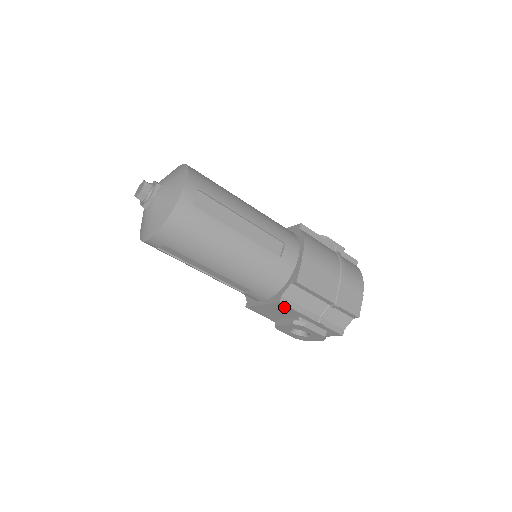
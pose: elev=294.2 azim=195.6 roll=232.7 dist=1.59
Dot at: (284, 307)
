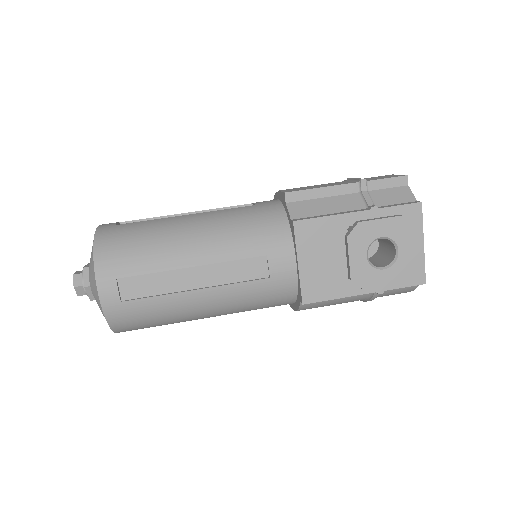
Dot at: (311, 228)
